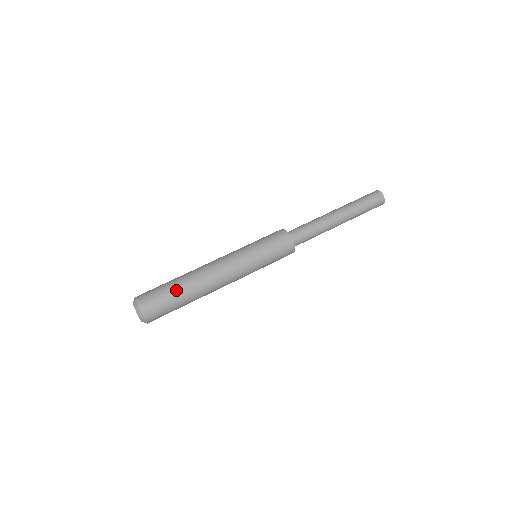
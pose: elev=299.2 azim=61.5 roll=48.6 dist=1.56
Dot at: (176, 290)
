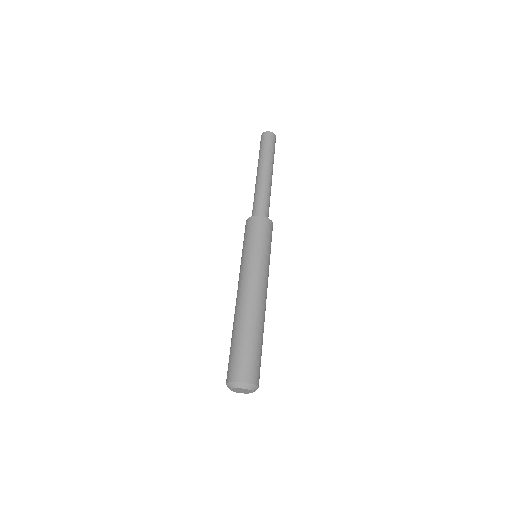
Dot at: (242, 338)
